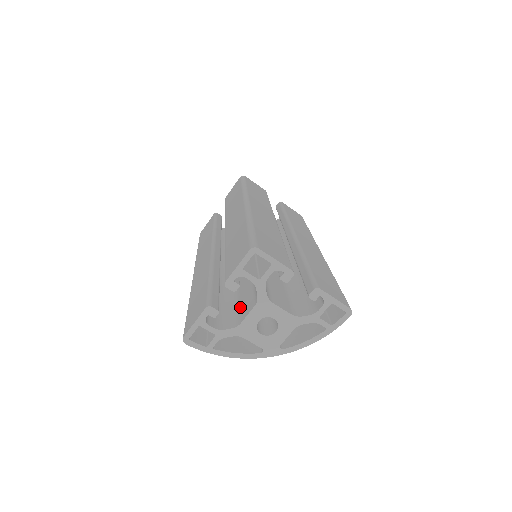
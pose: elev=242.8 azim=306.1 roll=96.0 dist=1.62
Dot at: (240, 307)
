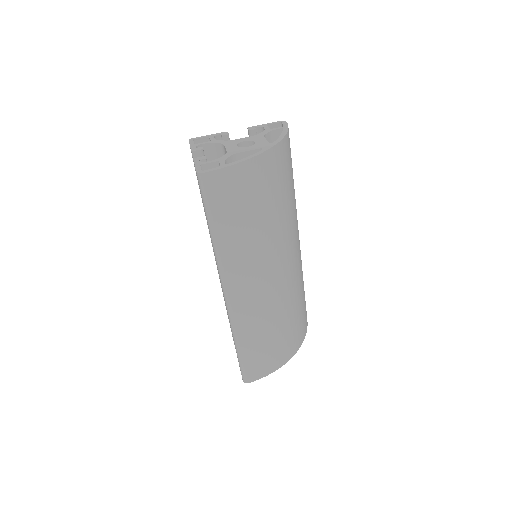
Dot at: occluded
